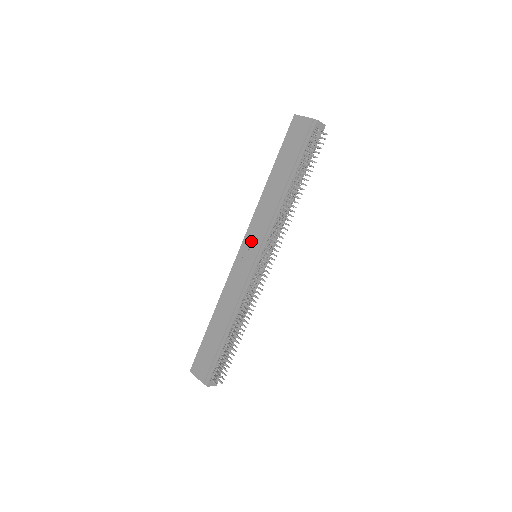
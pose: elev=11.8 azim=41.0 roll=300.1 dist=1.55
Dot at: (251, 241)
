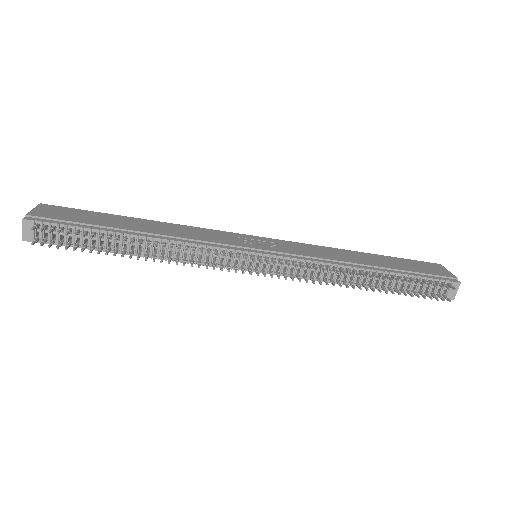
Dot at: (275, 244)
